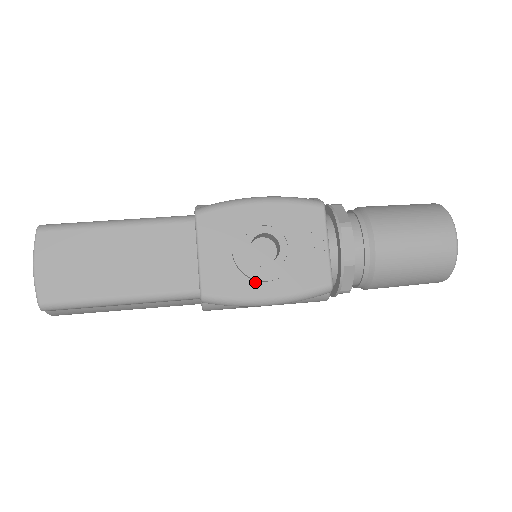
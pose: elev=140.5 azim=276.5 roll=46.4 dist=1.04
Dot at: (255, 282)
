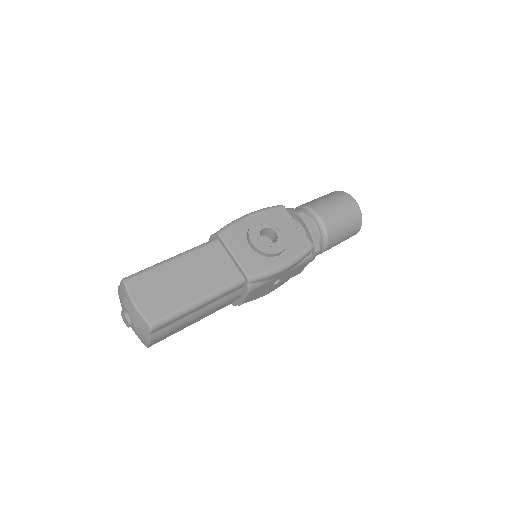
Dot at: (273, 258)
